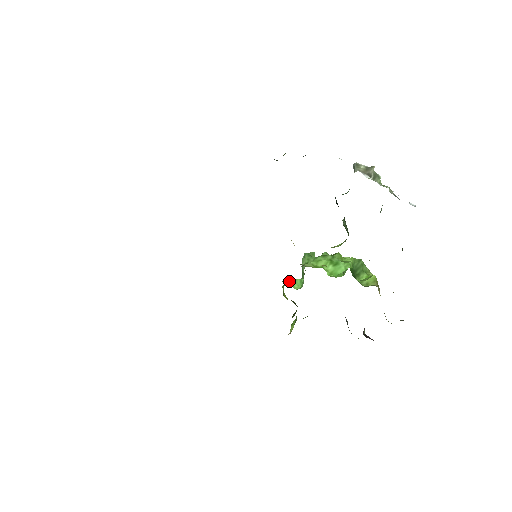
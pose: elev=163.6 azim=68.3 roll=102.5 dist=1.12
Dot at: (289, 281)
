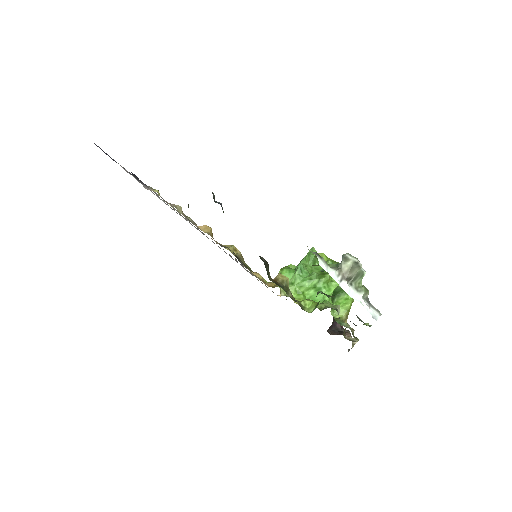
Dot at: (284, 272)
